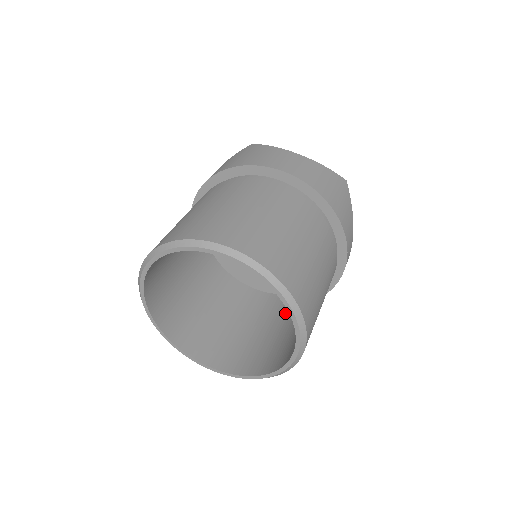
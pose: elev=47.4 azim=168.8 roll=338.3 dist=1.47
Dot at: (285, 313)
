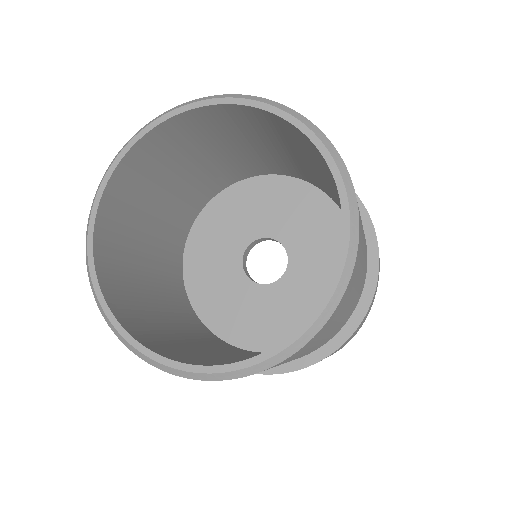
Dot at: occluded
